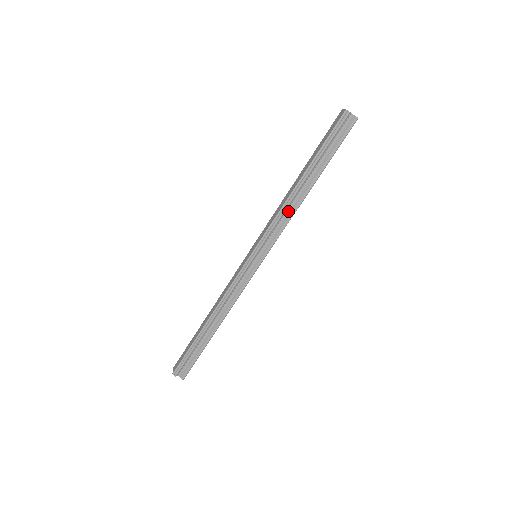
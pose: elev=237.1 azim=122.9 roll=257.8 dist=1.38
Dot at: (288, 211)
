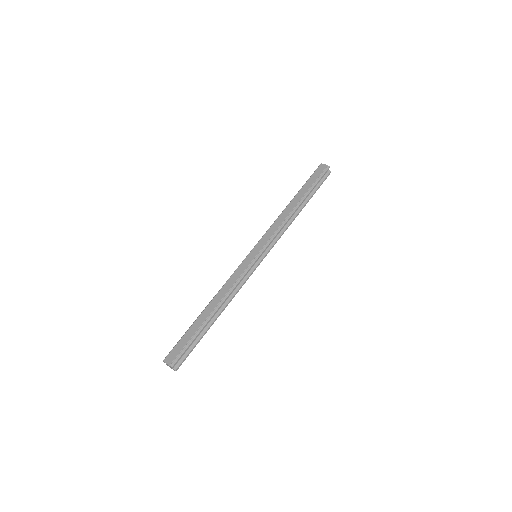
Dot at: (285, 224)
